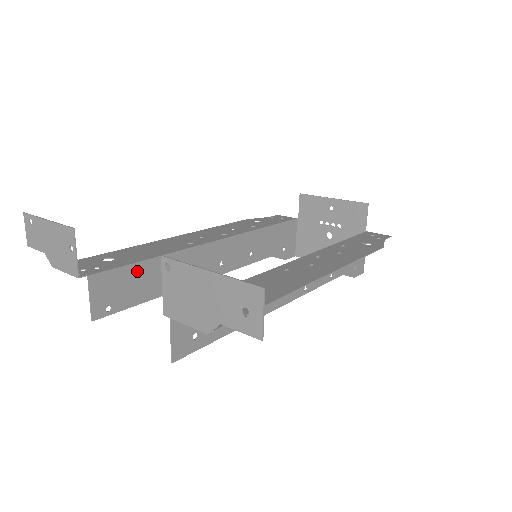
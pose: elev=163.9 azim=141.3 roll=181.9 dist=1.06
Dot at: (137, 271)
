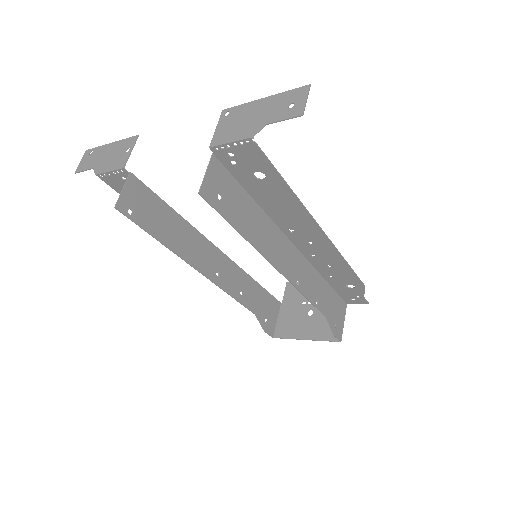
Dot at: (161, 208)
